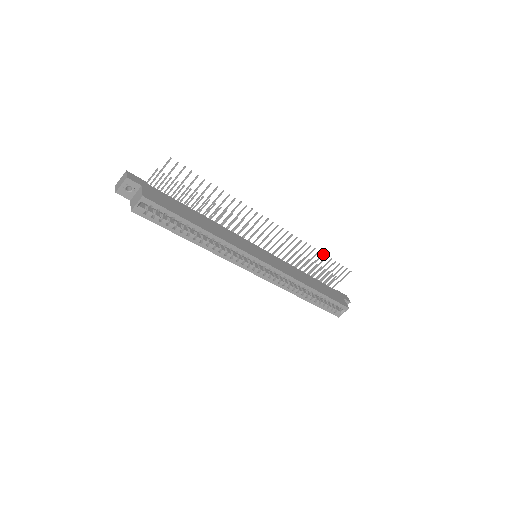
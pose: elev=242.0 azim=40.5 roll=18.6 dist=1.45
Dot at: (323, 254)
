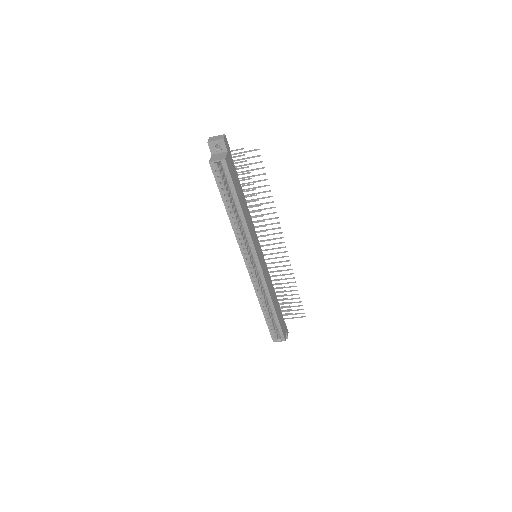
Dot at: occluded
